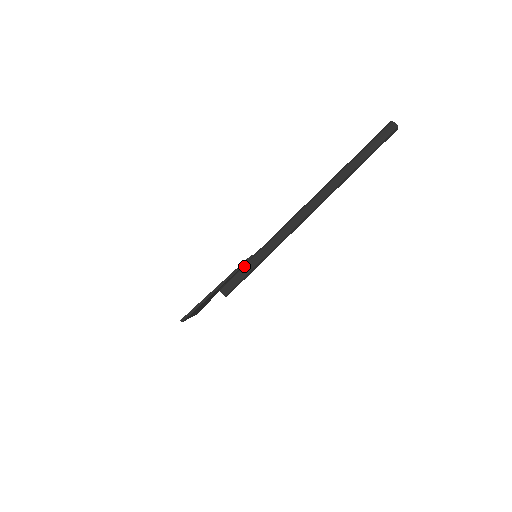
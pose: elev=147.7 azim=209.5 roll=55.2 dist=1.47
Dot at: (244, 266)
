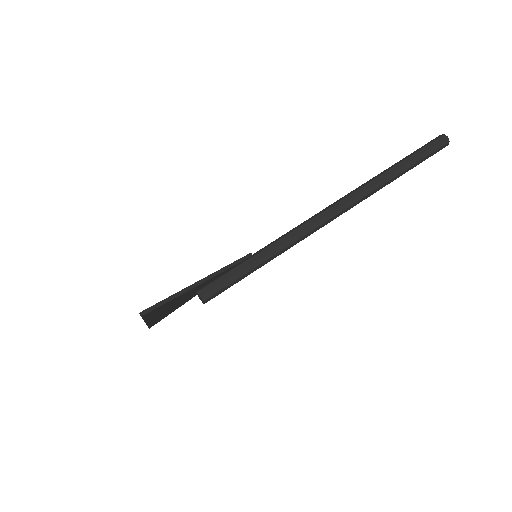
Dot at: (238, 265)
